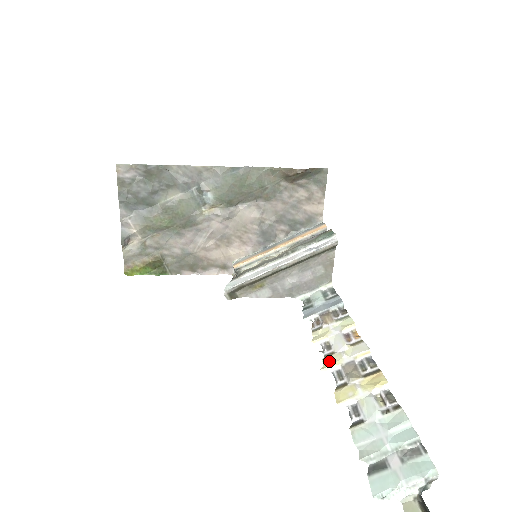
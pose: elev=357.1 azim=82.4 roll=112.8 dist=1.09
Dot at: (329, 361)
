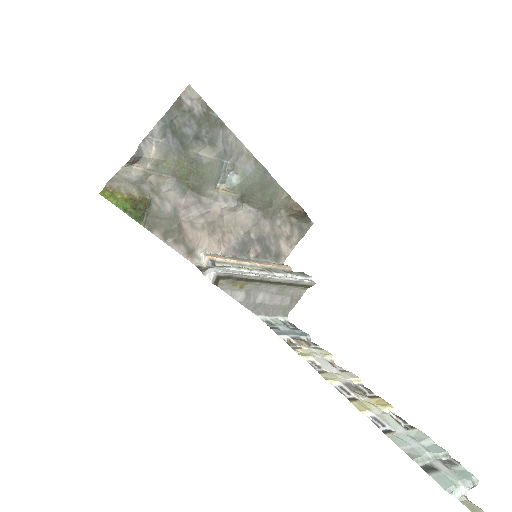
Dot at: (328, 376)
